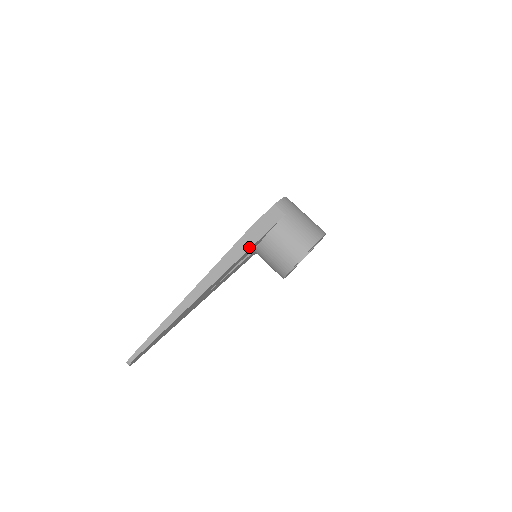
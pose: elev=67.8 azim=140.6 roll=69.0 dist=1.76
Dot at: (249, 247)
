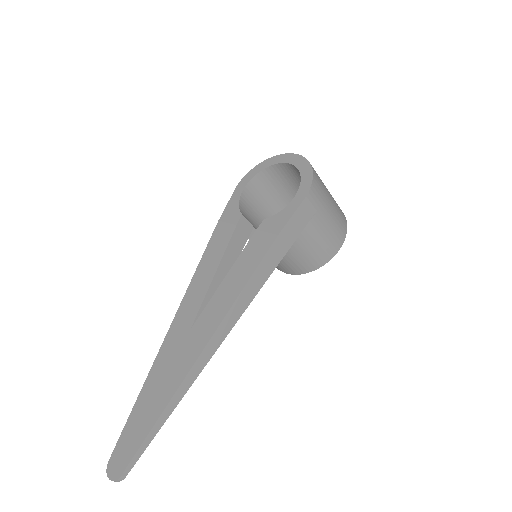
Dot at: (269, 274)
